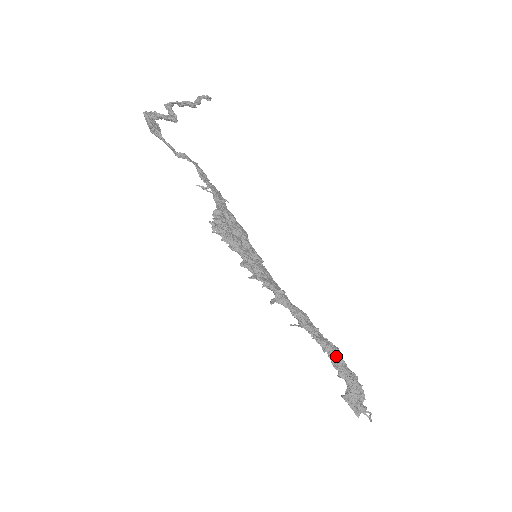
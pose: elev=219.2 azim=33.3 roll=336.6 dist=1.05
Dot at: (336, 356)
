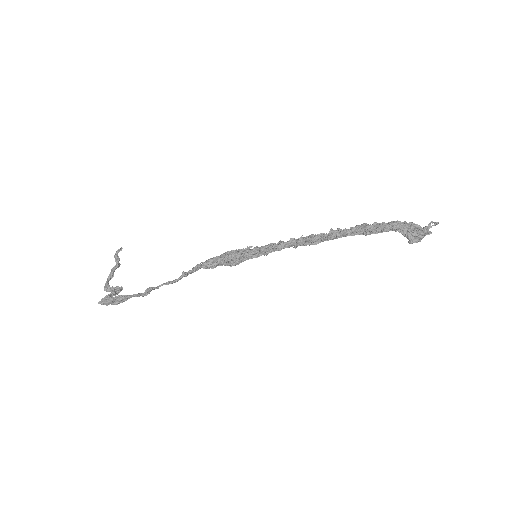
Dot at: (368, 226)
